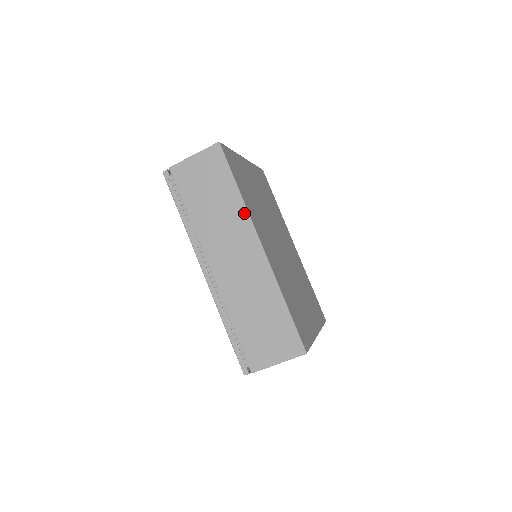
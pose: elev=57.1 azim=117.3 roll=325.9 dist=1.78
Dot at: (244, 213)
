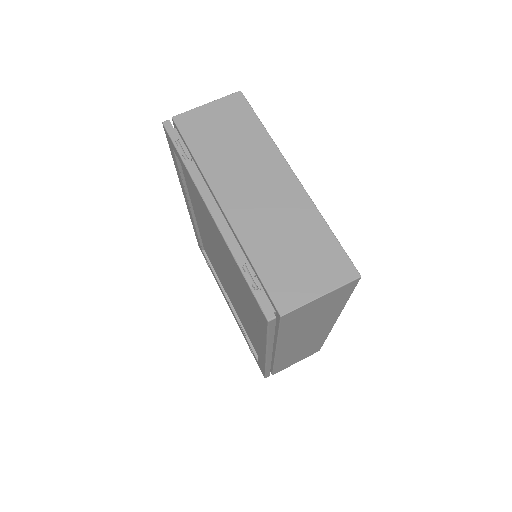
Dot at: occluded
